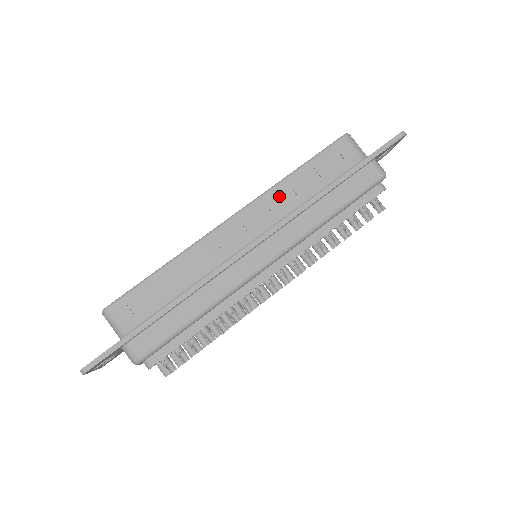
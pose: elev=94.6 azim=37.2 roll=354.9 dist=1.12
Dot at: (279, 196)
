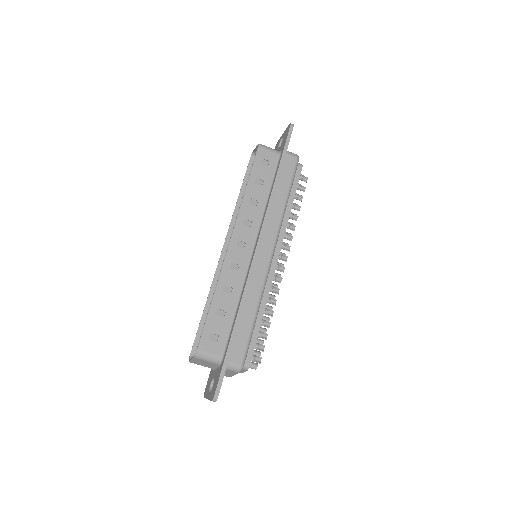
Dot at: (249, 209)
